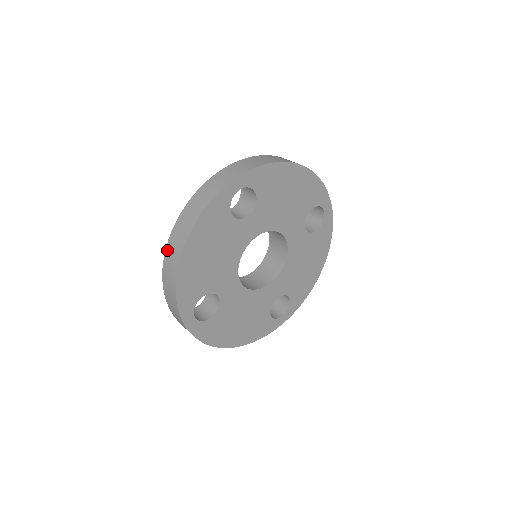
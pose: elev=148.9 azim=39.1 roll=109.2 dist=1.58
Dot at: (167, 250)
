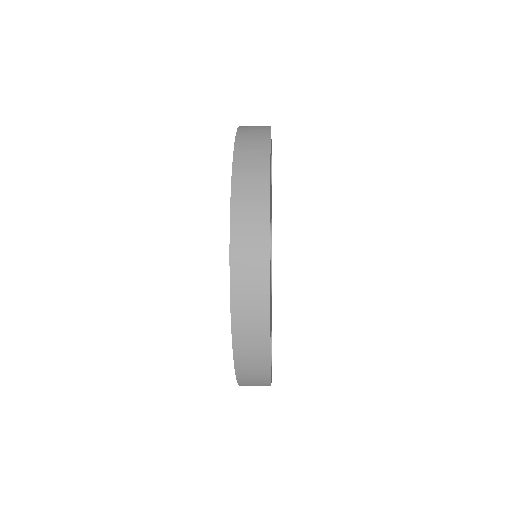
Dot at: (239, 142)
